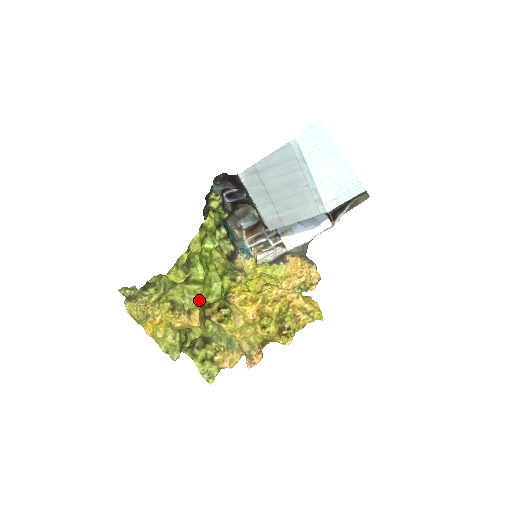
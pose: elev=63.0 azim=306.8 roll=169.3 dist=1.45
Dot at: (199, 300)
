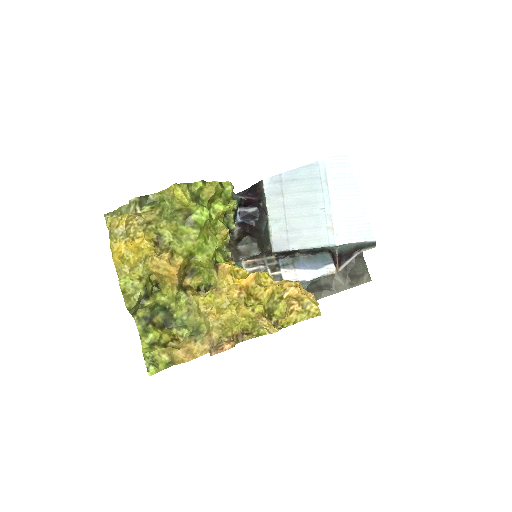
Dot at: (189, 247)
